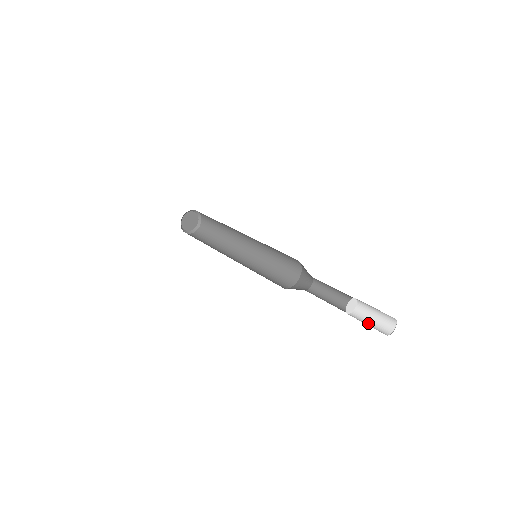
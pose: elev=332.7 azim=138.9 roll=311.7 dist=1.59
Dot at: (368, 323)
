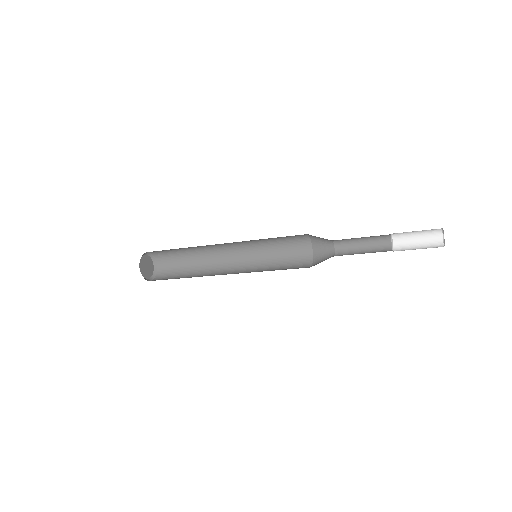
Dot at: (417, 247)
